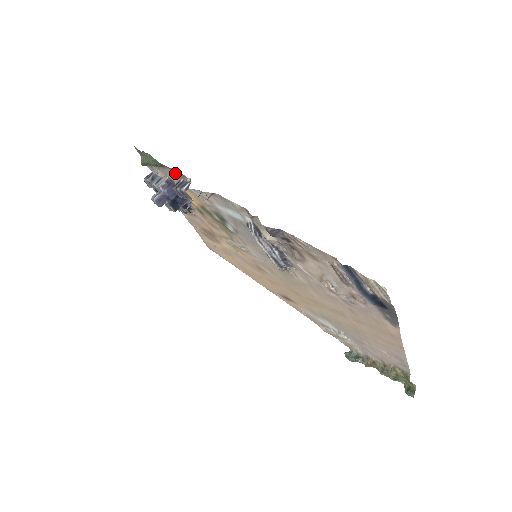
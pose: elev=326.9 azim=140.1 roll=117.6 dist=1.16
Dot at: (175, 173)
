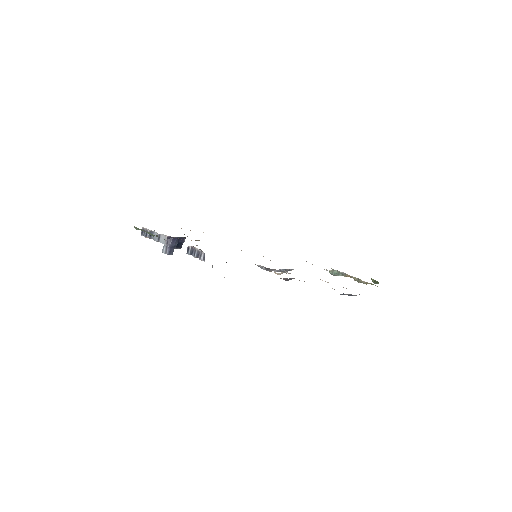
Dot at: occluded
